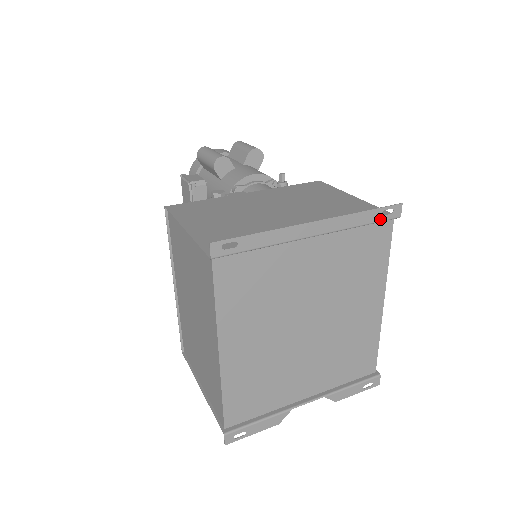
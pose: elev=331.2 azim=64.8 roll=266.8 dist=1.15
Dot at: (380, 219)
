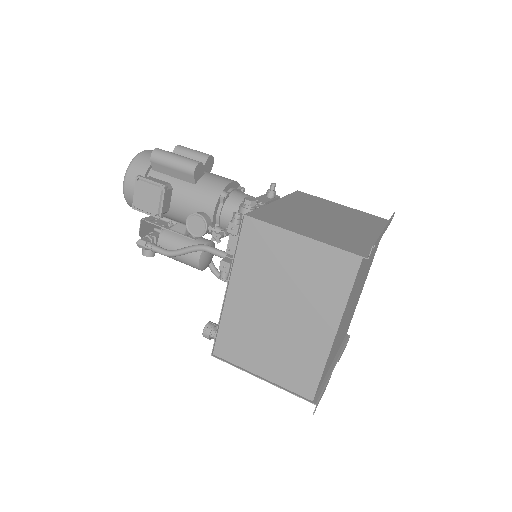
Dot at: occluded
